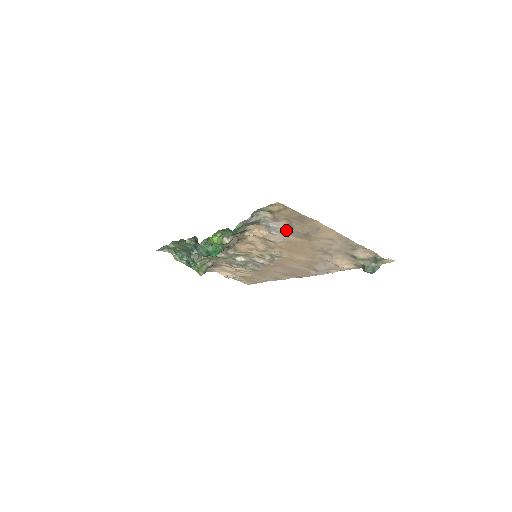
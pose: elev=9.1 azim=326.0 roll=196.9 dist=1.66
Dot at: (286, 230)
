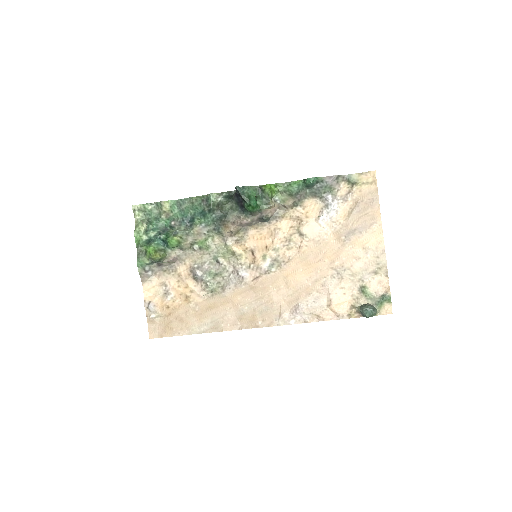
Dot at: (338, 219)
